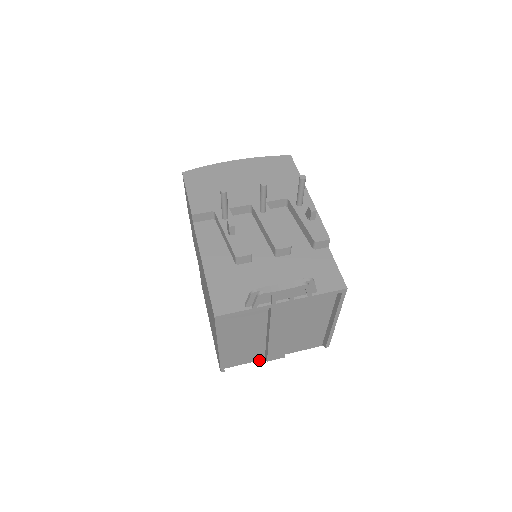
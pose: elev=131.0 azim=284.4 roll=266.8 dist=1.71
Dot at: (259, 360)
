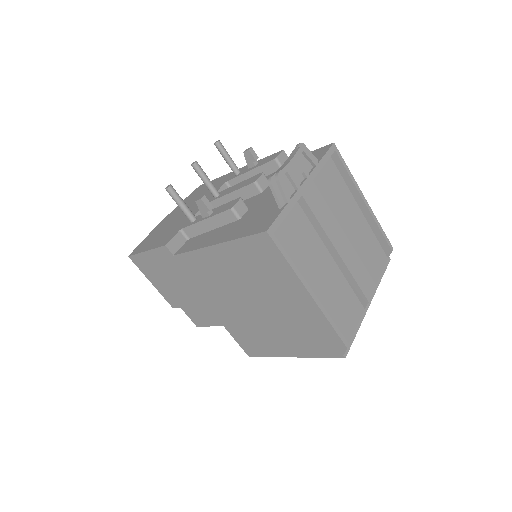
Dot at: (363, 318)
